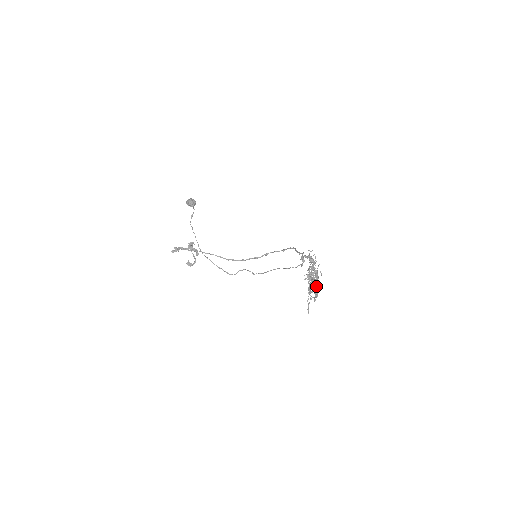
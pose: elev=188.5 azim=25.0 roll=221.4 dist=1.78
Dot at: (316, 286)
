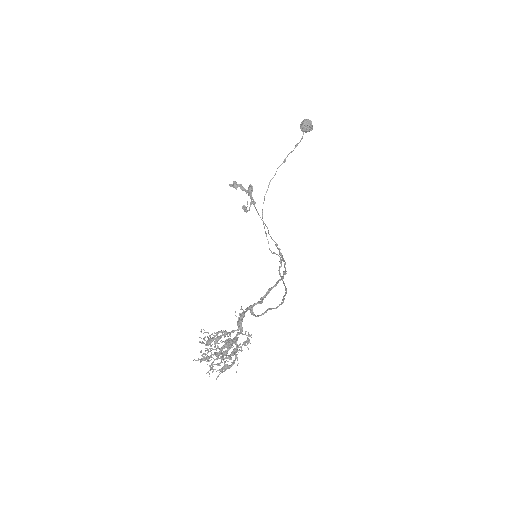
Dot at: (222, 359)
